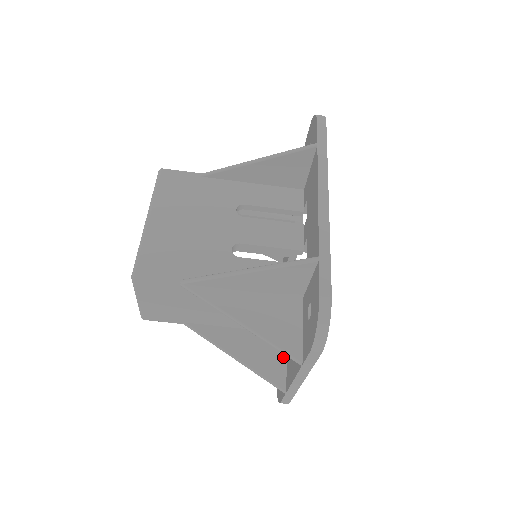
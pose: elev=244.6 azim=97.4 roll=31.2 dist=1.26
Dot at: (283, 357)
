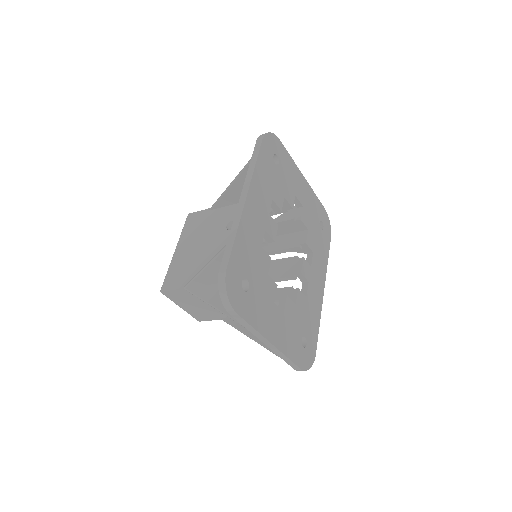
Dot at: occluded
